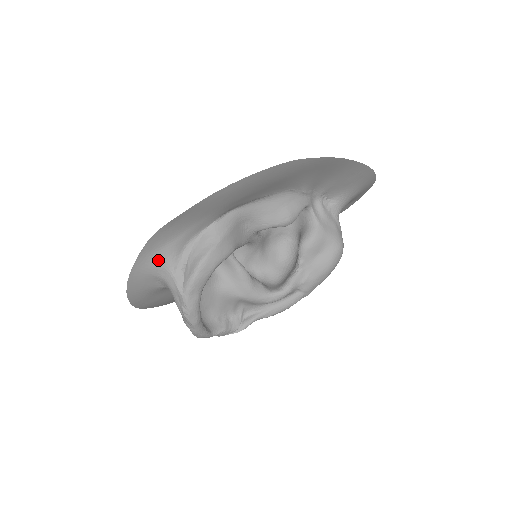
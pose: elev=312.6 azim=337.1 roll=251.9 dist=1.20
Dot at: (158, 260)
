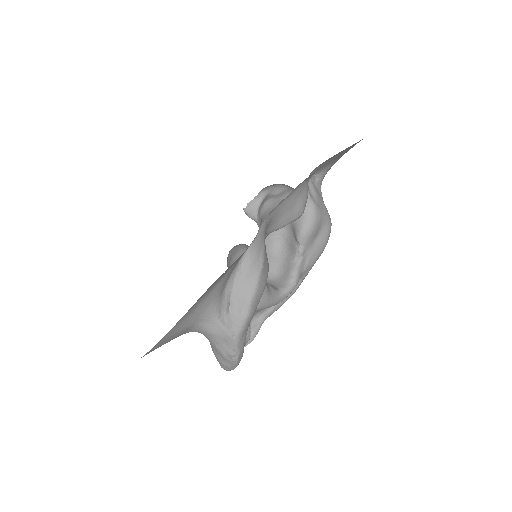
Dot at: (201, 309)
